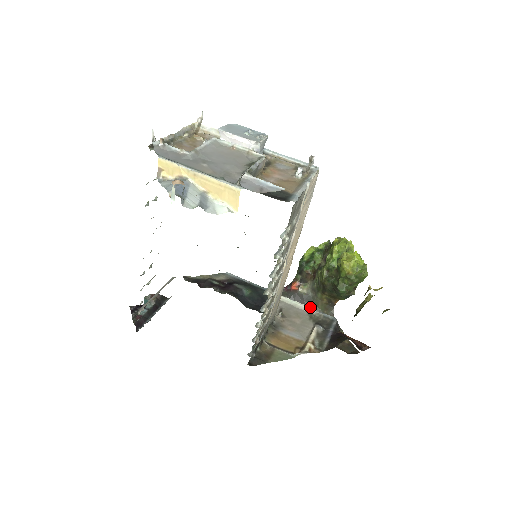
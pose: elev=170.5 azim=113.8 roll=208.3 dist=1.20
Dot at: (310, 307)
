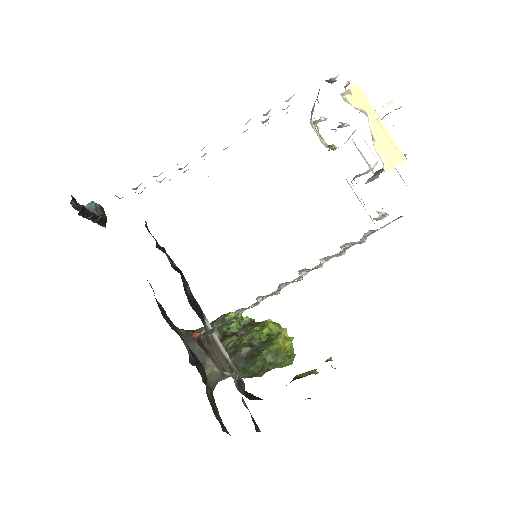
Dot at: occluded
